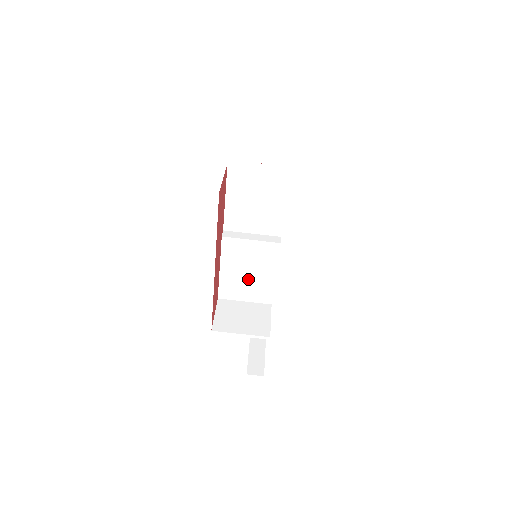
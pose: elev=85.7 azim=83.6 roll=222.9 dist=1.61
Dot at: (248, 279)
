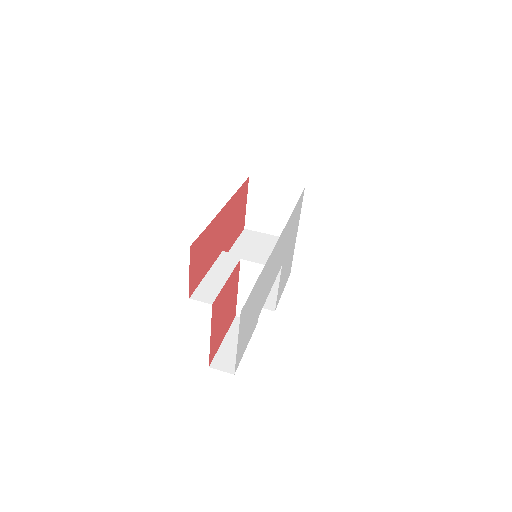
Dot at: occluded
